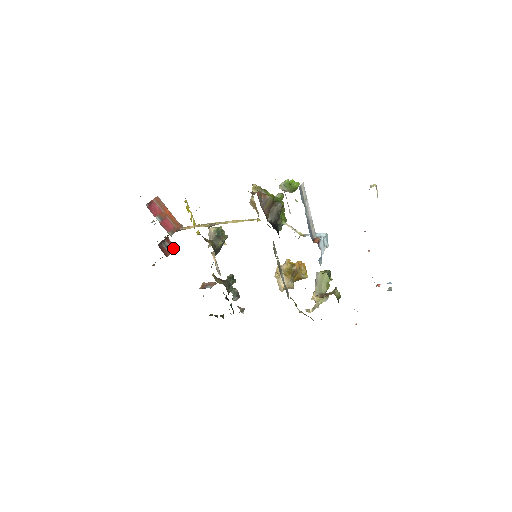
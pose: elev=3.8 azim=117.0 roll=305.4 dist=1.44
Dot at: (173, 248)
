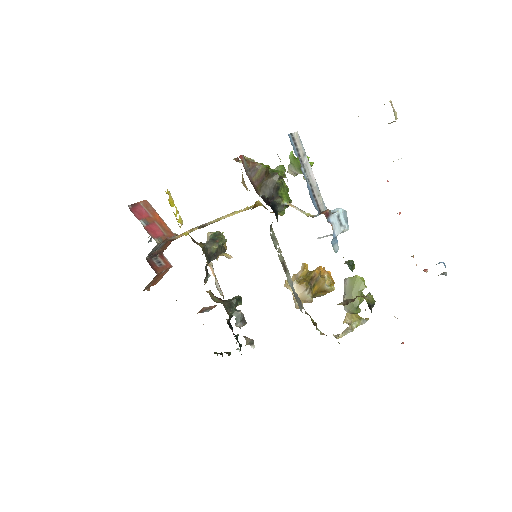
Dot at: (167, 265)
